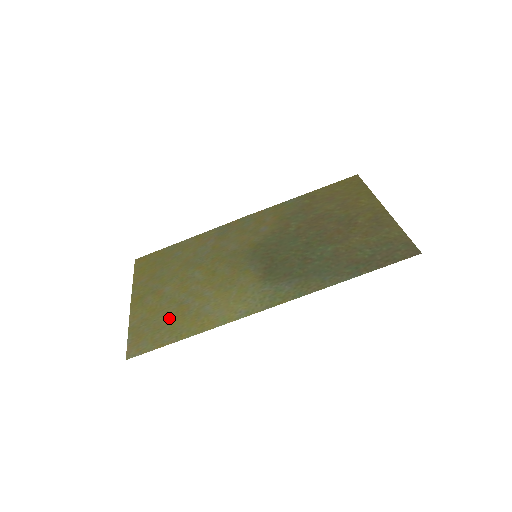
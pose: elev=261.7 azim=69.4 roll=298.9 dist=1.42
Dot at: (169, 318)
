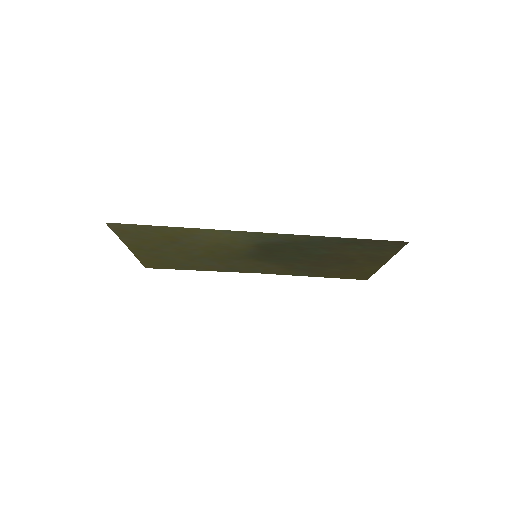
Dot at: (159, 237)
